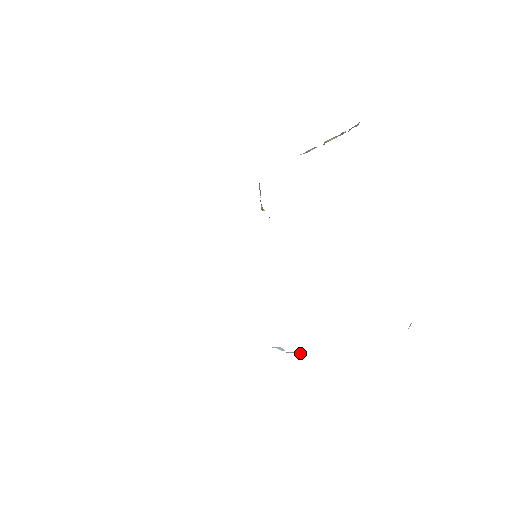
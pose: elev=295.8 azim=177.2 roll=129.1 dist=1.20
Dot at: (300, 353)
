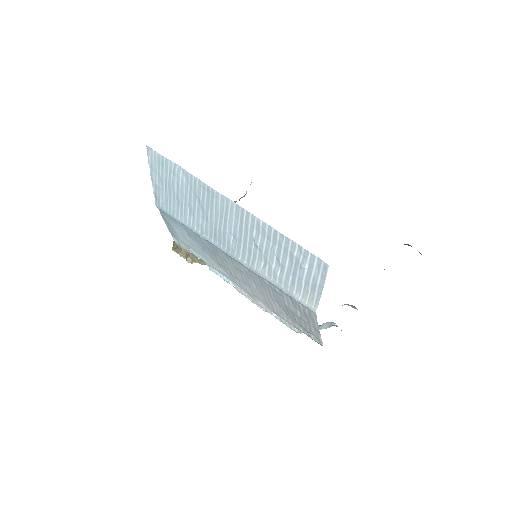
Dot at: (327, 323)
